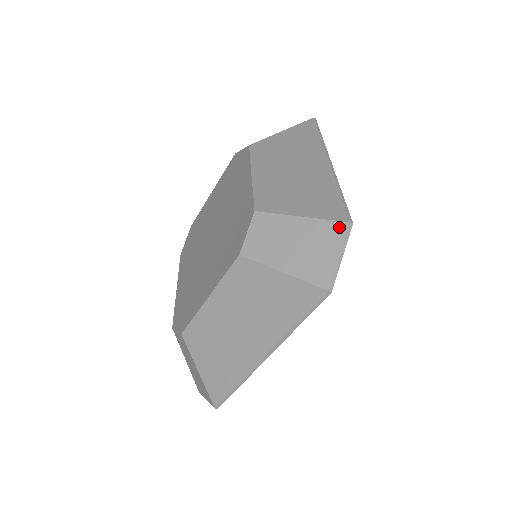
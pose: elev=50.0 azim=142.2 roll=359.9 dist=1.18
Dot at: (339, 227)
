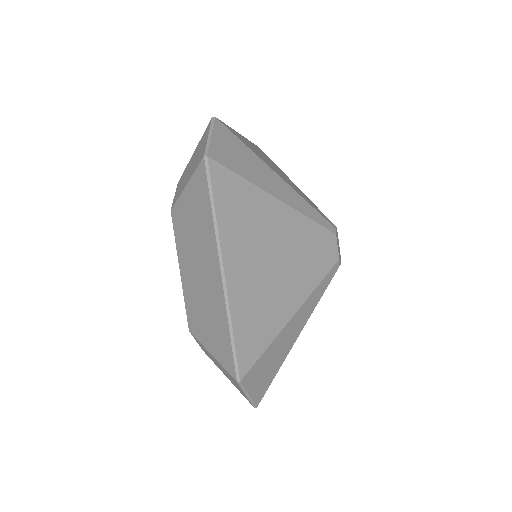
Dot at: (233, 379)
